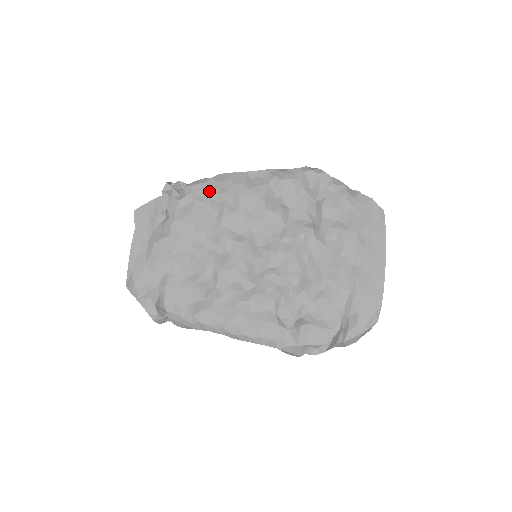
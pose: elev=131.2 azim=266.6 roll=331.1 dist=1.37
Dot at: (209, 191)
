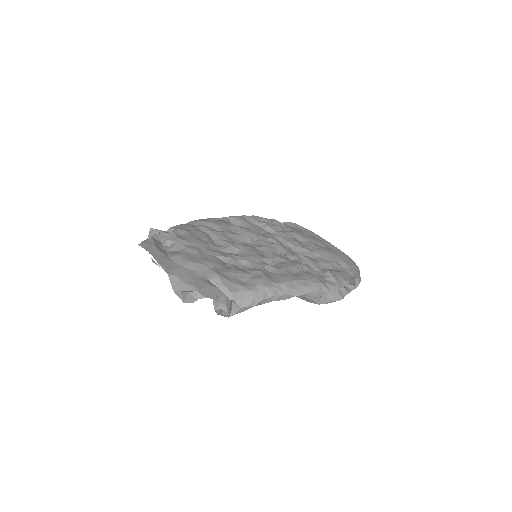
Dot at: (190, 227)
